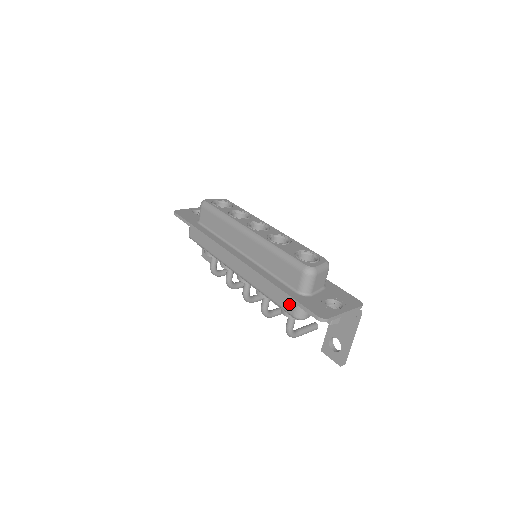
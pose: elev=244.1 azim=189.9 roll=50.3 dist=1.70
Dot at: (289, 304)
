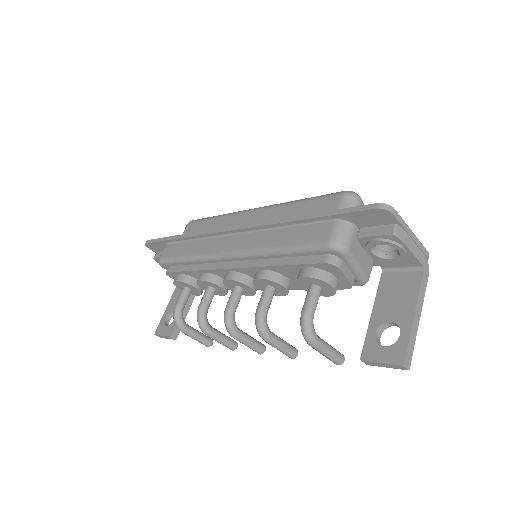
Dot at: (321, 231)
